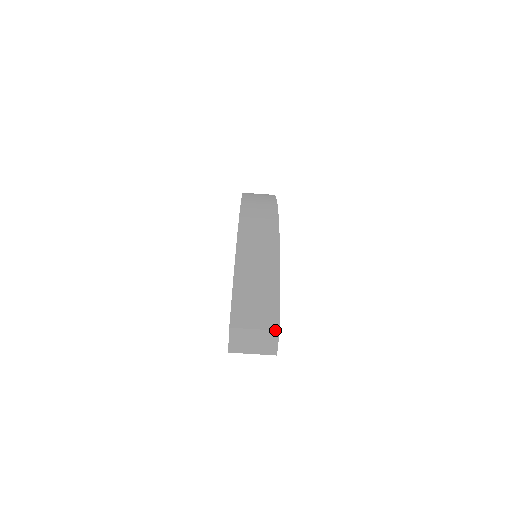
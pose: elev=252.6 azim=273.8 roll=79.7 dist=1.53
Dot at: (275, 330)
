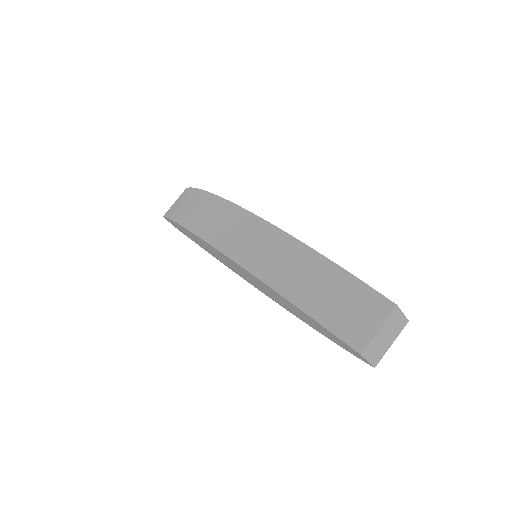
Dot at: (394, 309)
